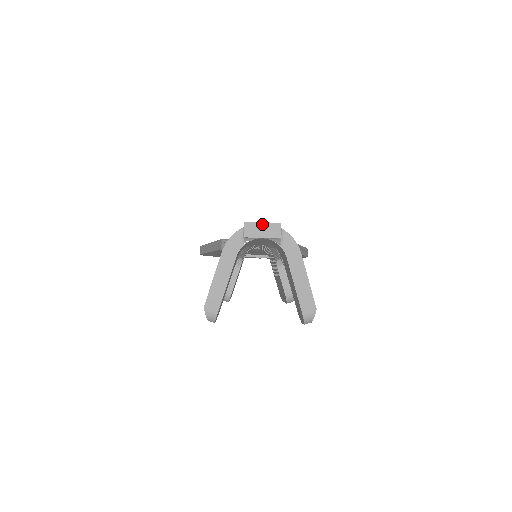
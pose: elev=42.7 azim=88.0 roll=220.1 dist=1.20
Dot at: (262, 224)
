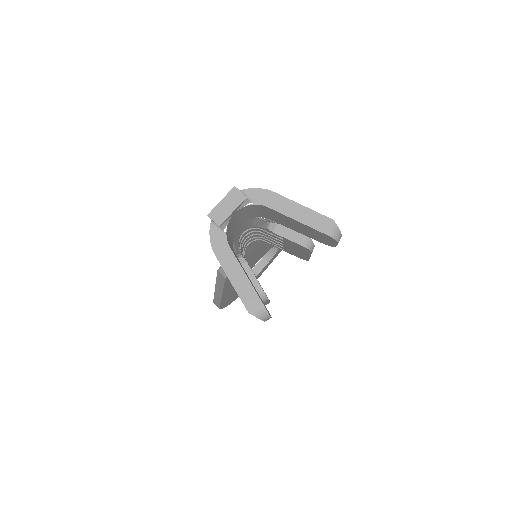
Dot at: (222, 202)
